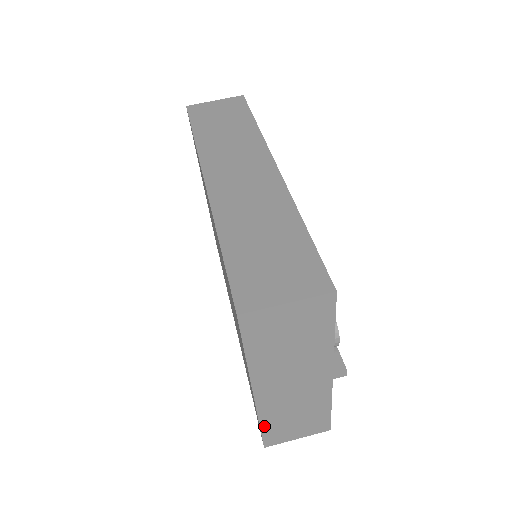
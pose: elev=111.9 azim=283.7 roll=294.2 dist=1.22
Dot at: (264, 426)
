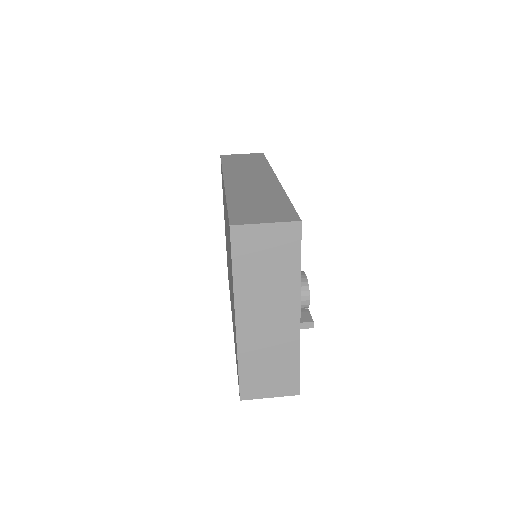
Dot at: (242, 368)
